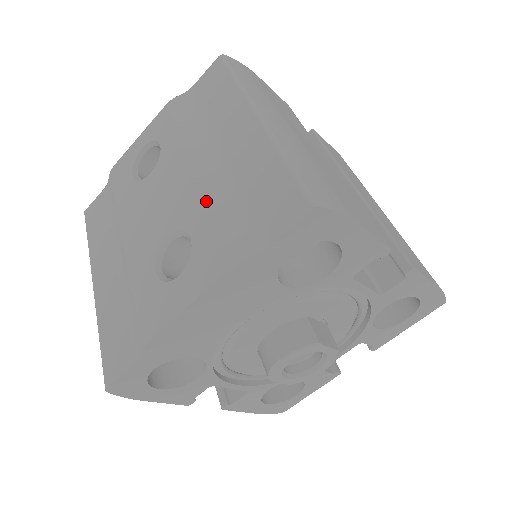
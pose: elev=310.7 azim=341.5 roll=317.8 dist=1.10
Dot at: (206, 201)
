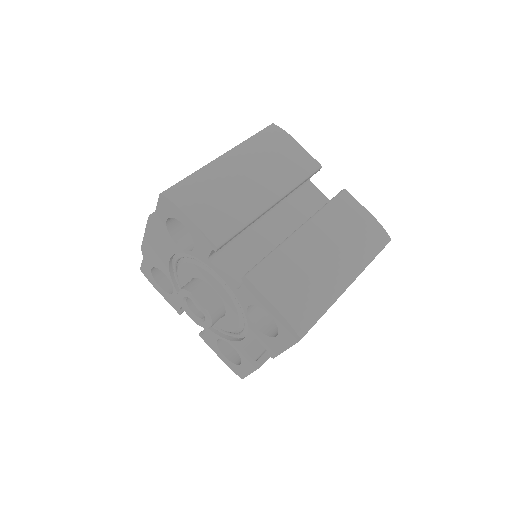
Dot at: occluded
